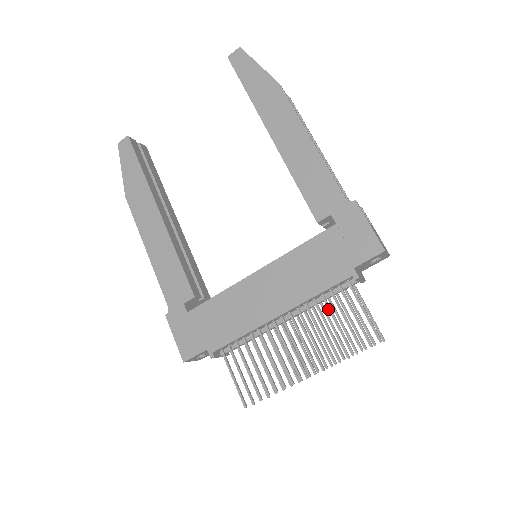
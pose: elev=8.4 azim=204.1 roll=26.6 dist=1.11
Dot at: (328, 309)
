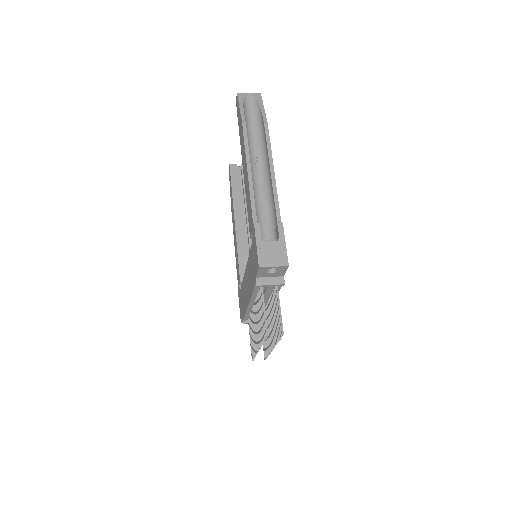
Dot at: (259, 305)
